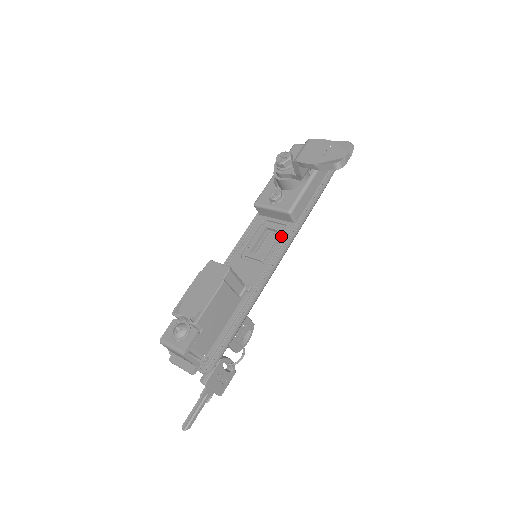
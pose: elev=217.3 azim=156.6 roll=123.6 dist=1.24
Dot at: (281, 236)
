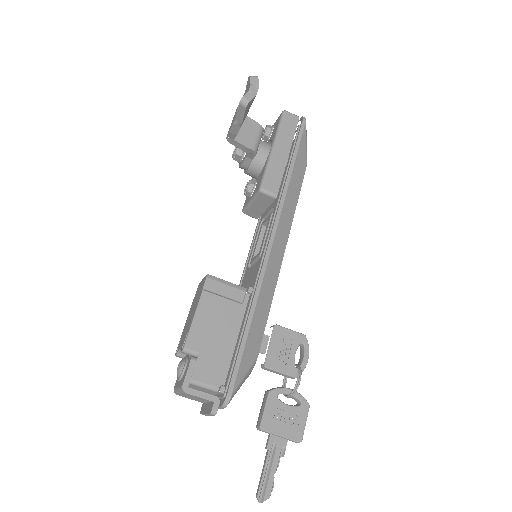
Dot at: occluded
